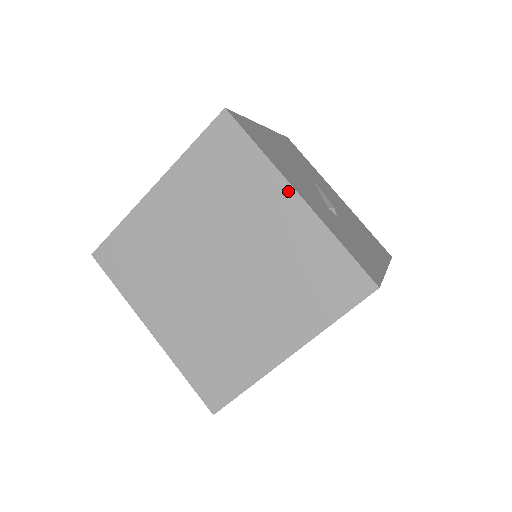
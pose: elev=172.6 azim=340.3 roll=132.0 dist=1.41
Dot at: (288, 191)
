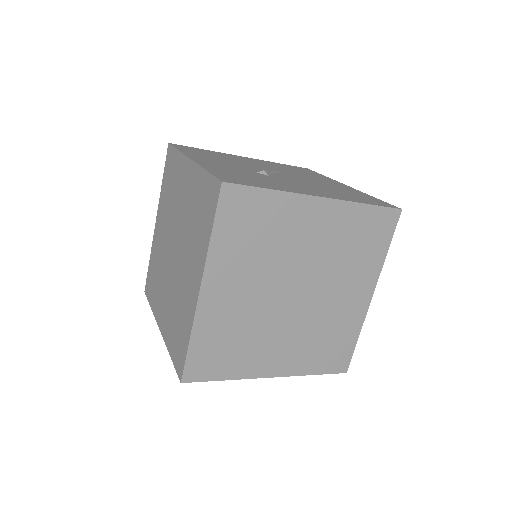
Dot at: (187, 162)
